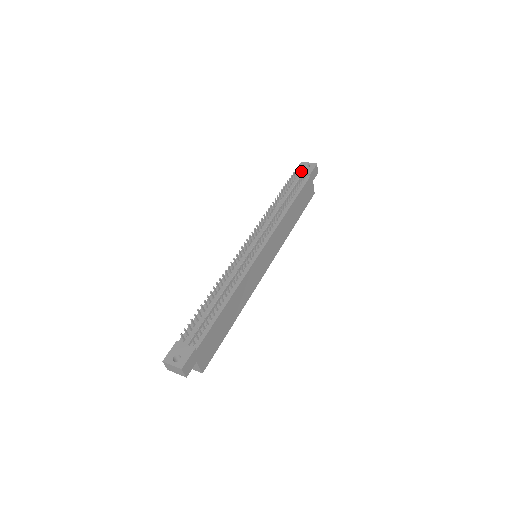
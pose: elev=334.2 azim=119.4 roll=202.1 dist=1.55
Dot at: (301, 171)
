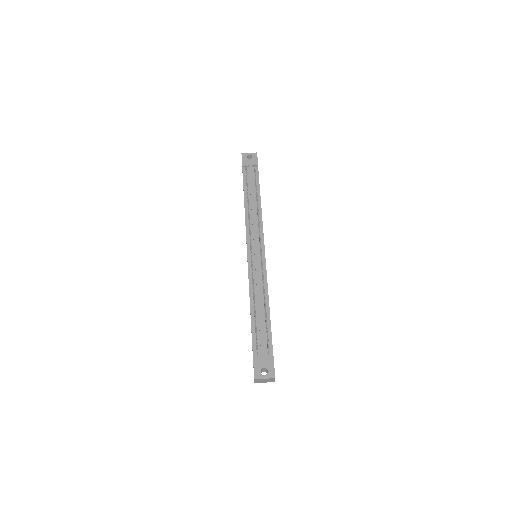
Dot at: (248, 164)
